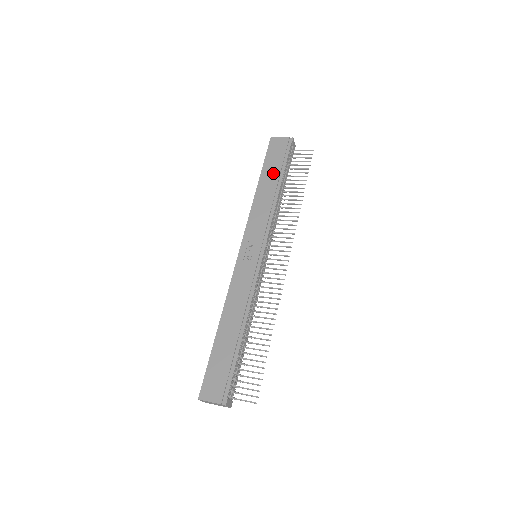
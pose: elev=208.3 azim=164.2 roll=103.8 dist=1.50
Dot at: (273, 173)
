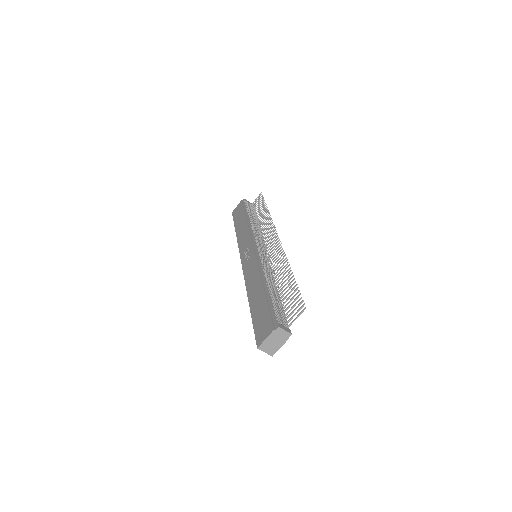
Dot at: (241, 219)
